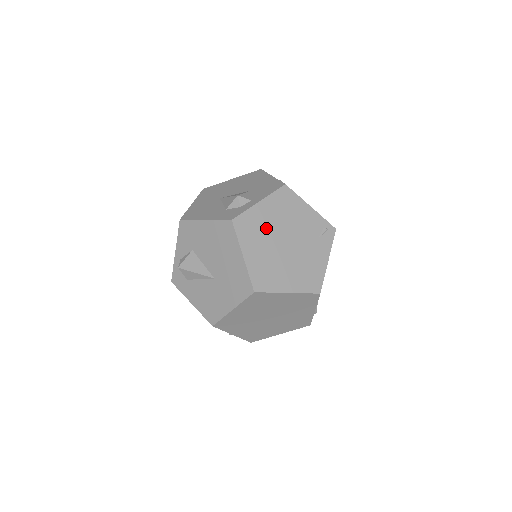
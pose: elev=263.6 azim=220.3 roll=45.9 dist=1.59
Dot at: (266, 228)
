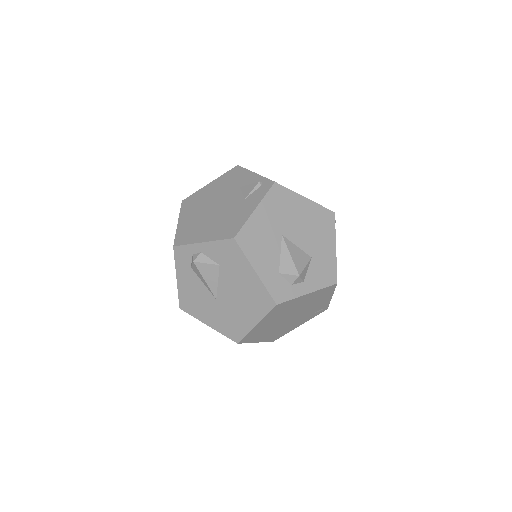
Dot at: (291, 309)
